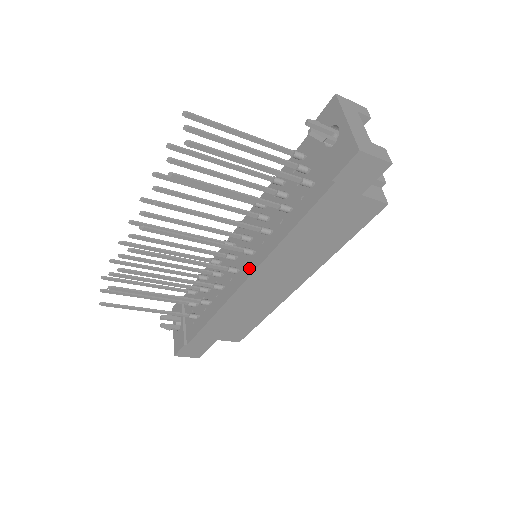
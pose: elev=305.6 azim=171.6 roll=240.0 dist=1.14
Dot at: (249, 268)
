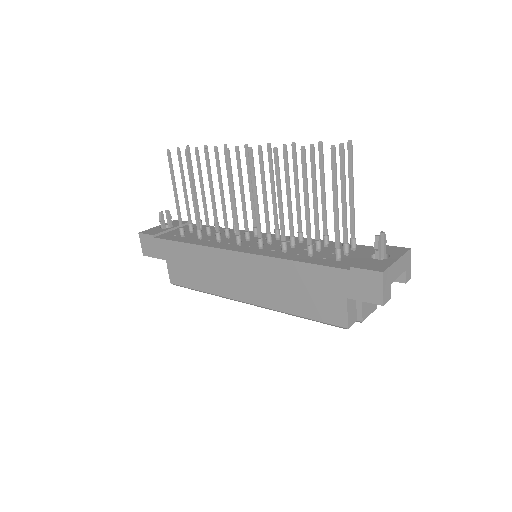
Dot at: (247, 249)
